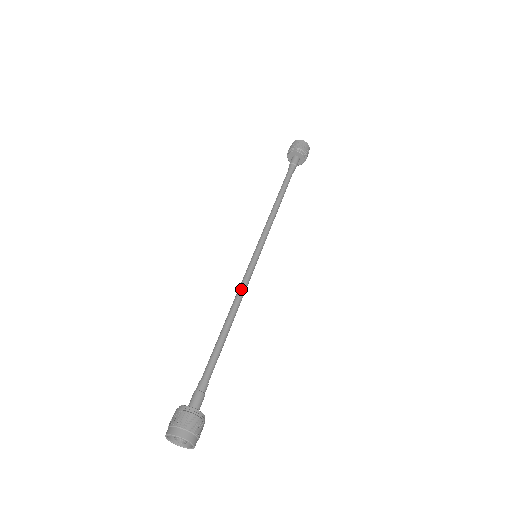
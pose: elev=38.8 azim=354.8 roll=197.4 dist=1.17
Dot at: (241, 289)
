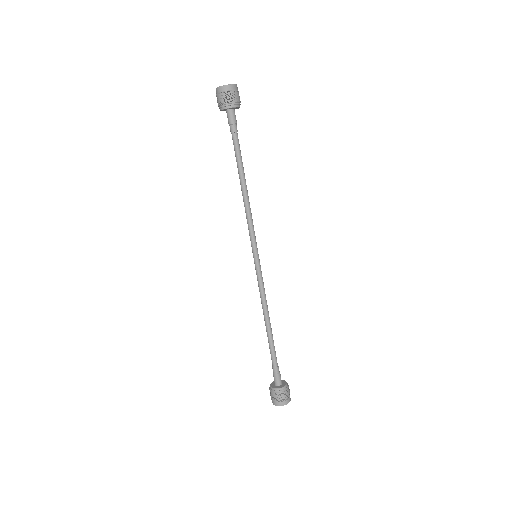
Dot at: (260, 294)
